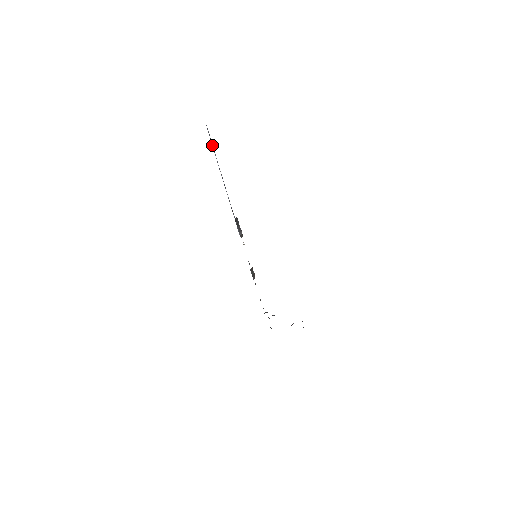
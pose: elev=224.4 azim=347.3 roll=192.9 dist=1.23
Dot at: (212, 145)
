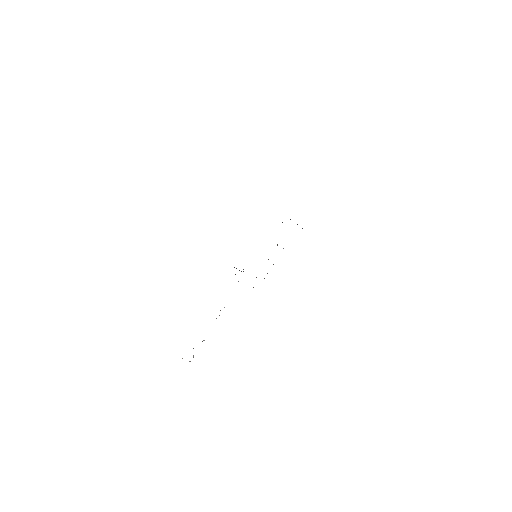
Dot at: occluded
